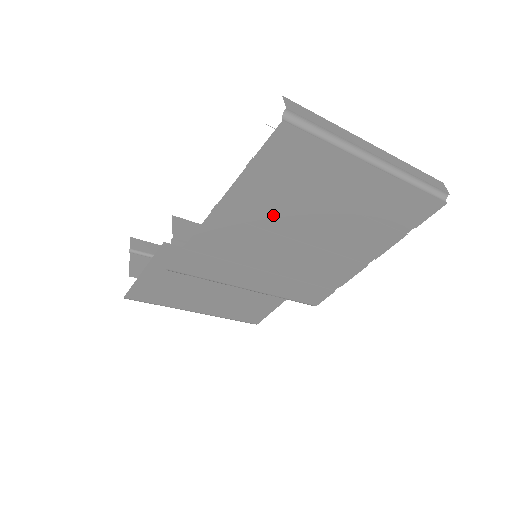
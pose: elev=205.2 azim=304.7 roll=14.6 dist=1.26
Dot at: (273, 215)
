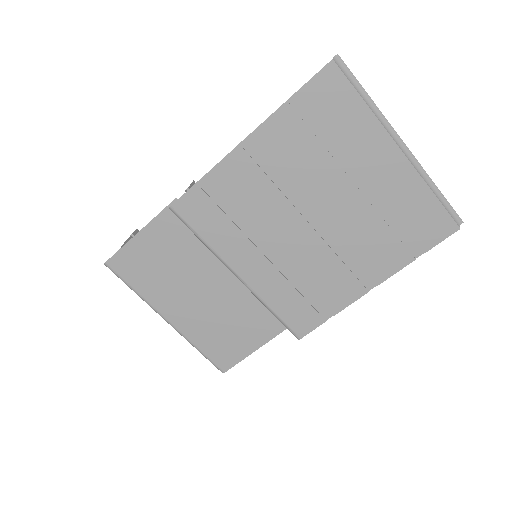
Dot at: (294, 173)
